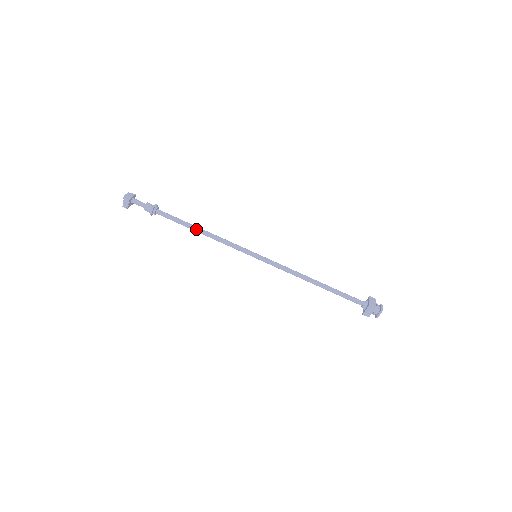
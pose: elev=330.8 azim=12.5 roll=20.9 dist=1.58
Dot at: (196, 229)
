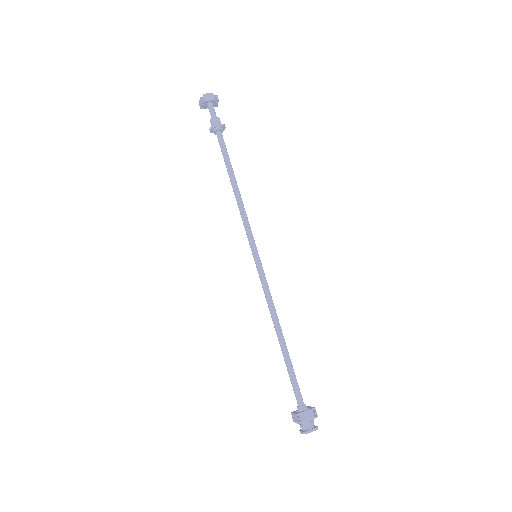
Dot at: (231, 180)
